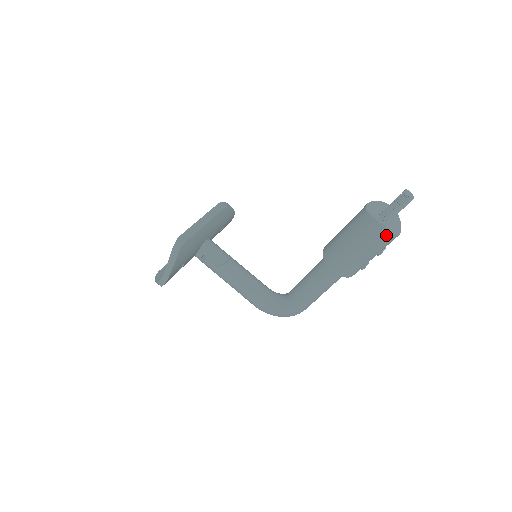
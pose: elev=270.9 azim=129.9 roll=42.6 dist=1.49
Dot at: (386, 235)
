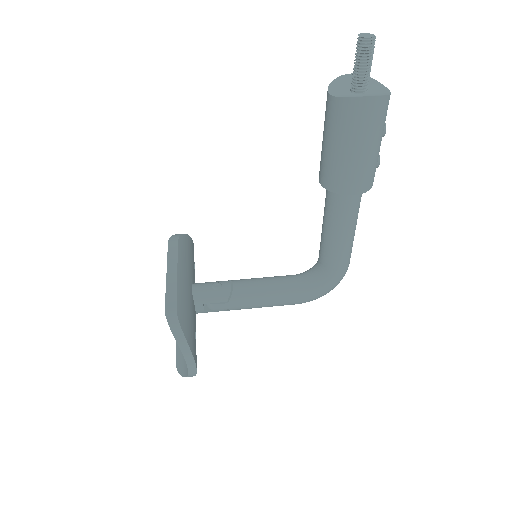
Dot at: (381, 103)
